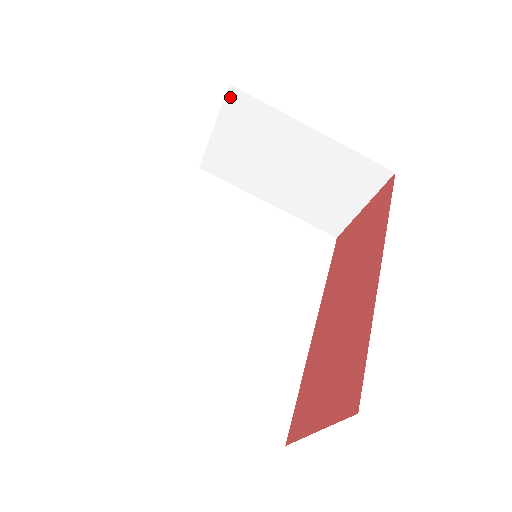
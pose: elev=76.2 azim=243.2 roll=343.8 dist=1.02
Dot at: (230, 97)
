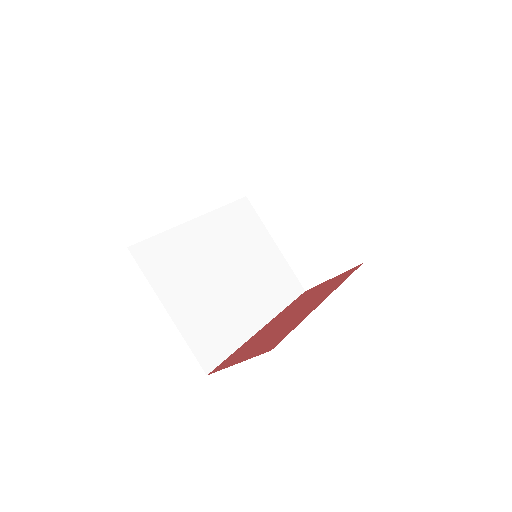
Dot at: (293, 164)
